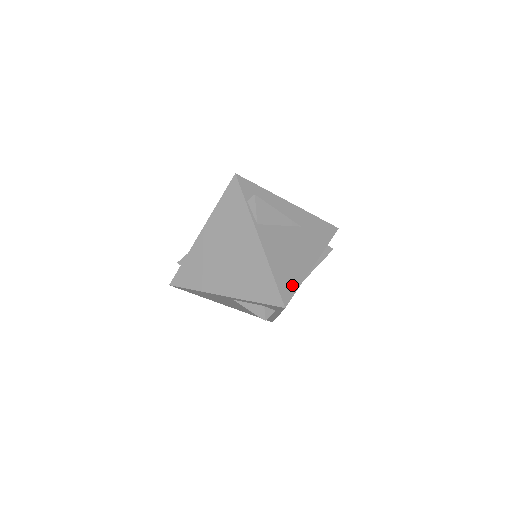
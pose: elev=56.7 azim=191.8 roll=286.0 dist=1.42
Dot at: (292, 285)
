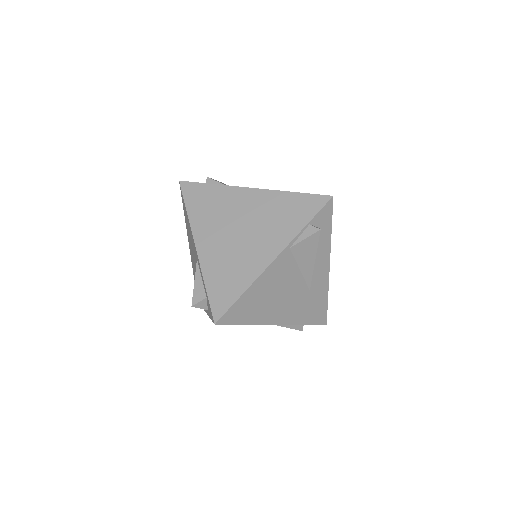
Dot at: (243, 317)
